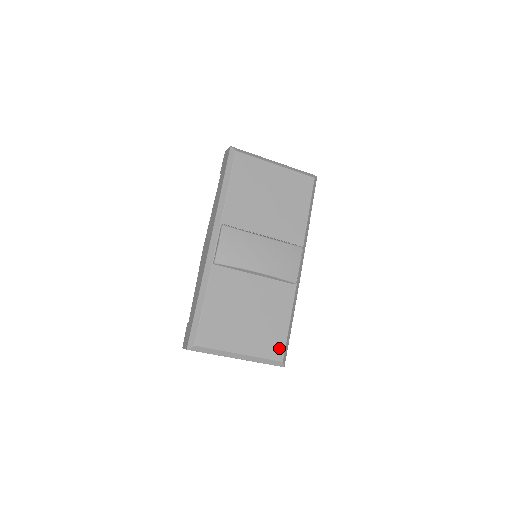
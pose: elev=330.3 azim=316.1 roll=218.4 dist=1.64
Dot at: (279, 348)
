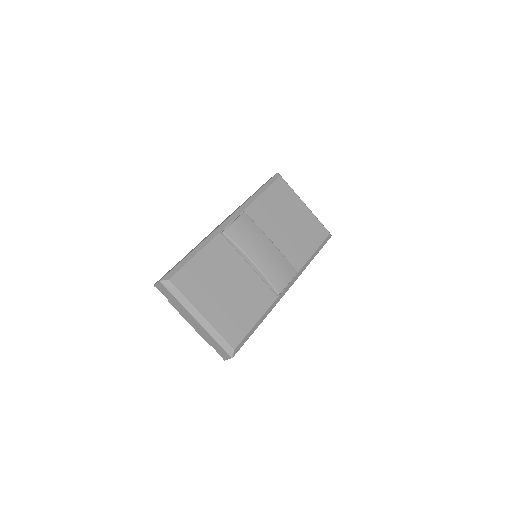
Dot at: (237, 336)
